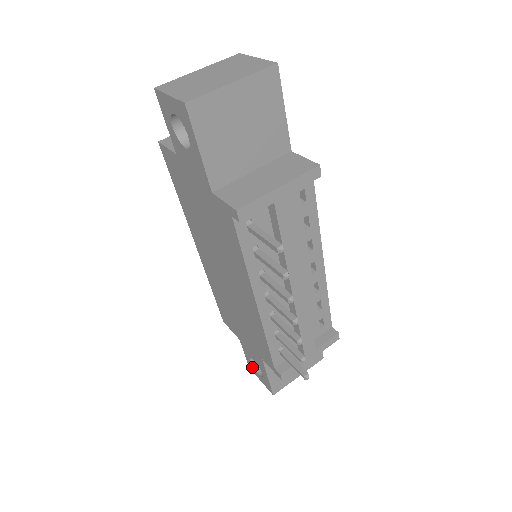
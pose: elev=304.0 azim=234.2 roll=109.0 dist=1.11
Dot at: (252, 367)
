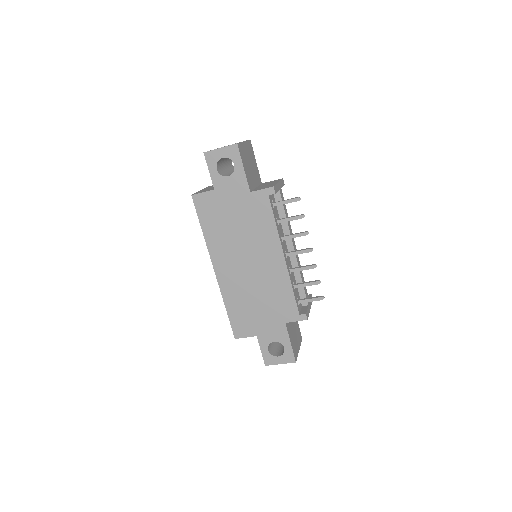
Dot at: (270, 358)
